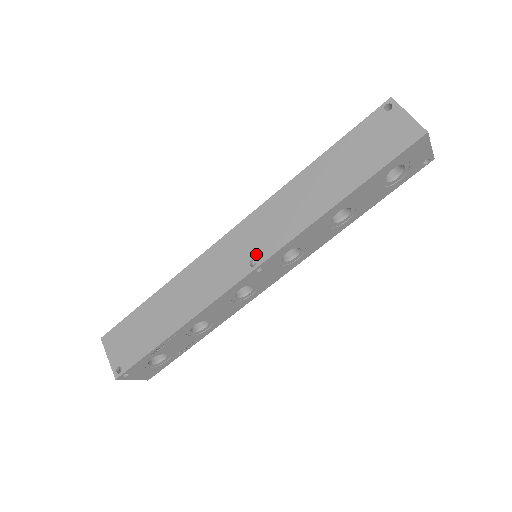
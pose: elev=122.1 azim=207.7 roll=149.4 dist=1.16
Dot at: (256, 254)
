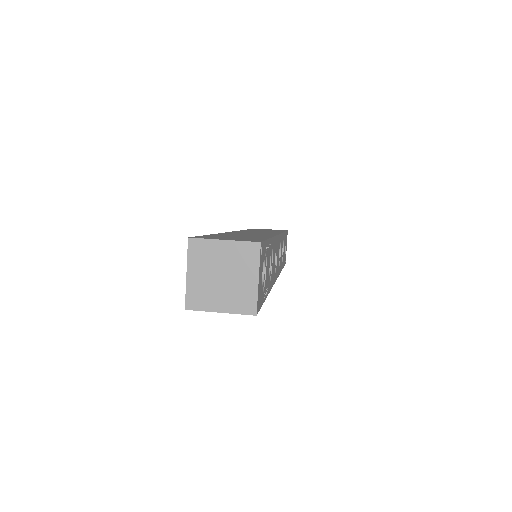
Dot at: occluded
